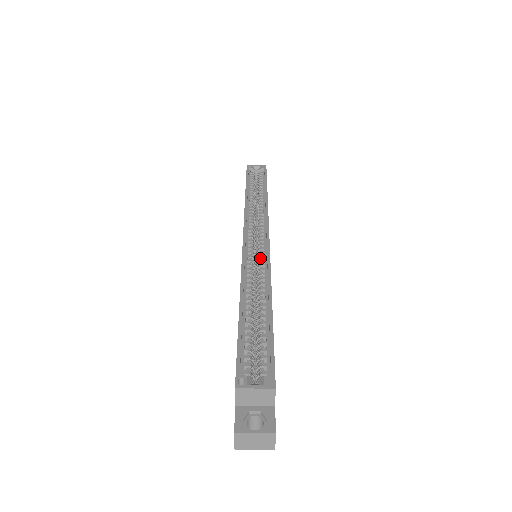
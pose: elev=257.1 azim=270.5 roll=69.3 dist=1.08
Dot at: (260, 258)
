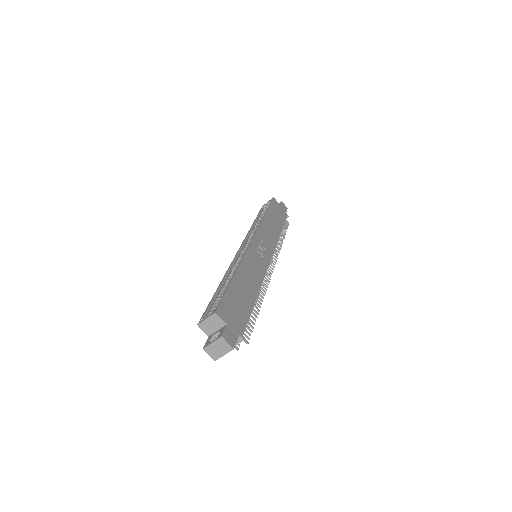
Dot at: occluded
